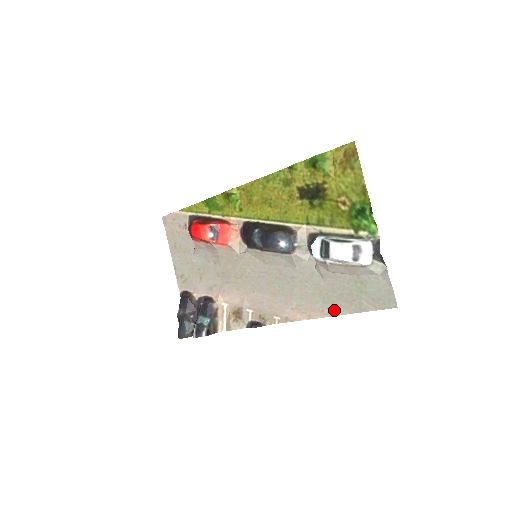
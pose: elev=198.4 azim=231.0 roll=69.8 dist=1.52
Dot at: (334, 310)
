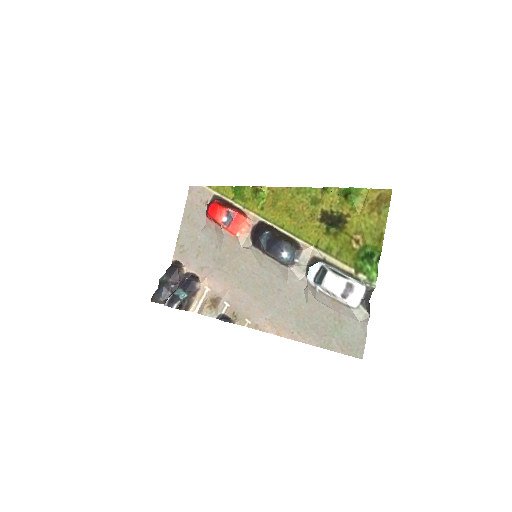
Dot at: (303, 336)
